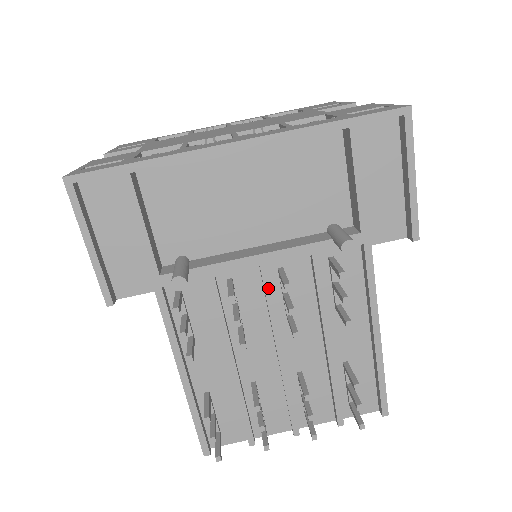
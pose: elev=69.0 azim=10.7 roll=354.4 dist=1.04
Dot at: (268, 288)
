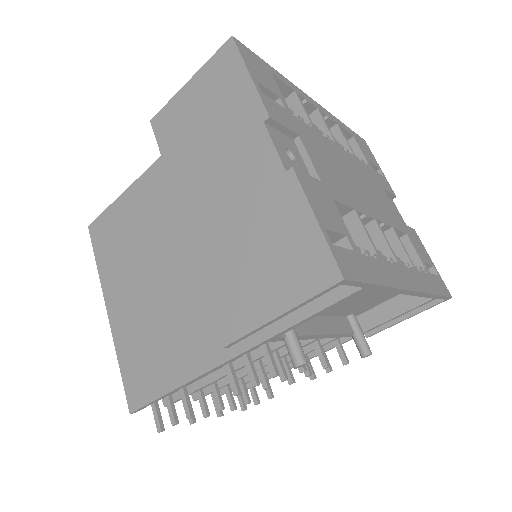
Dot at: (302, 347)
